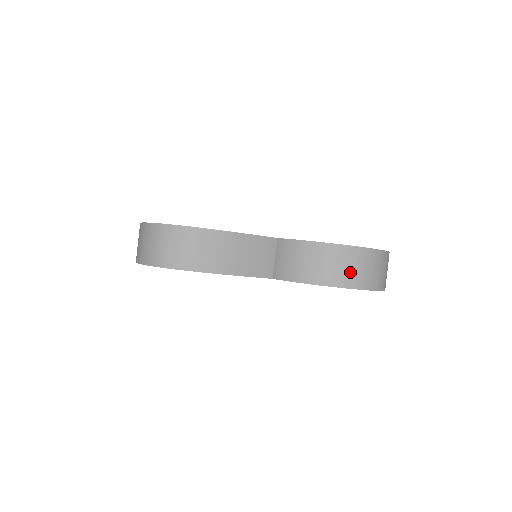
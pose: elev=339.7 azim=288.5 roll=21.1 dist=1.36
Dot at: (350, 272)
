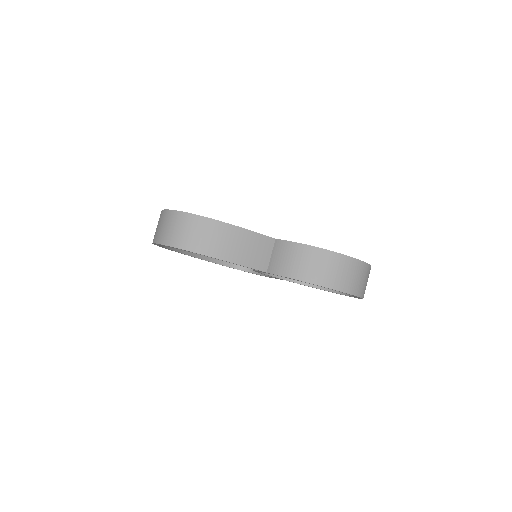
Dot at: (333, 275)
